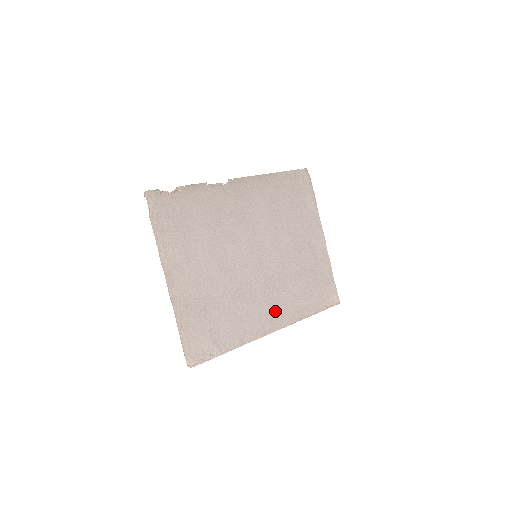
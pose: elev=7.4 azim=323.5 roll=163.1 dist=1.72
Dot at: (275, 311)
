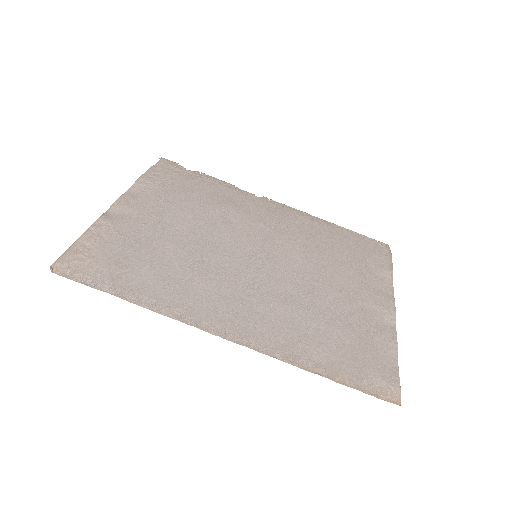
Dot at: (246, 319)
